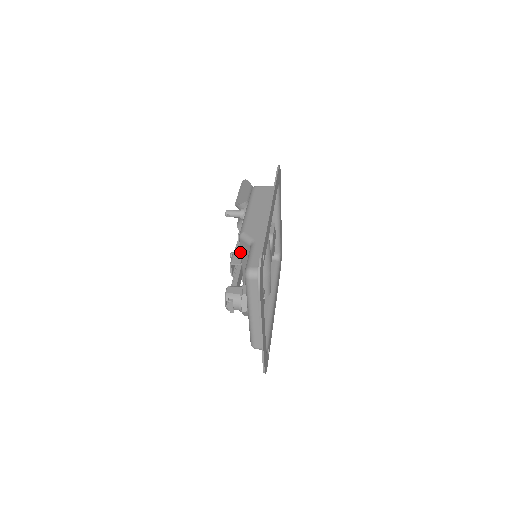
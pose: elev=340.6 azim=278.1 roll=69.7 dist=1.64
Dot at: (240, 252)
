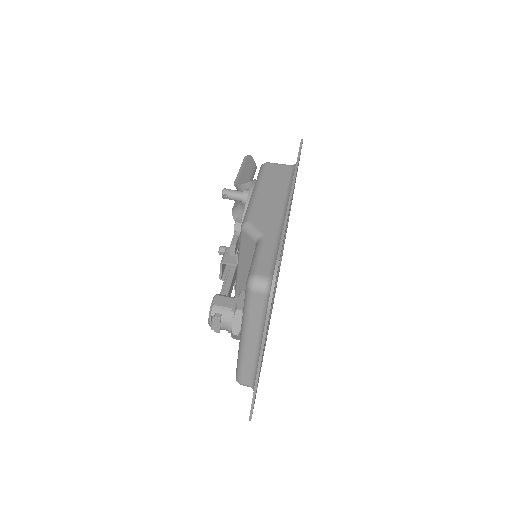
Dot at: (237, 248)
